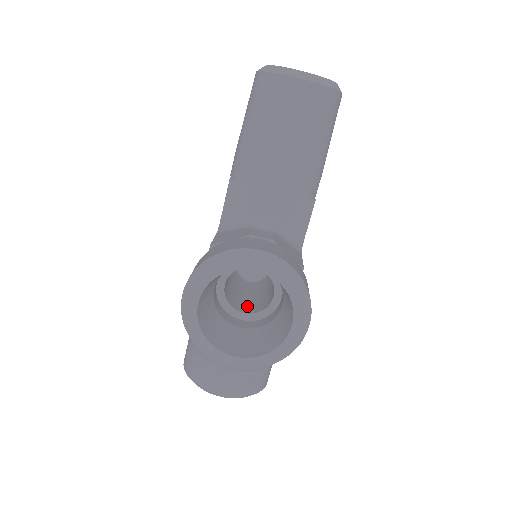
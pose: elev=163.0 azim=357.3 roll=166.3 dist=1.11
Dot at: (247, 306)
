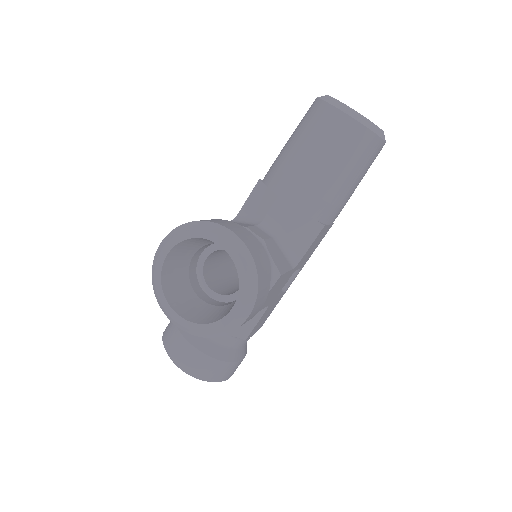
Dot at: (221, 288)
